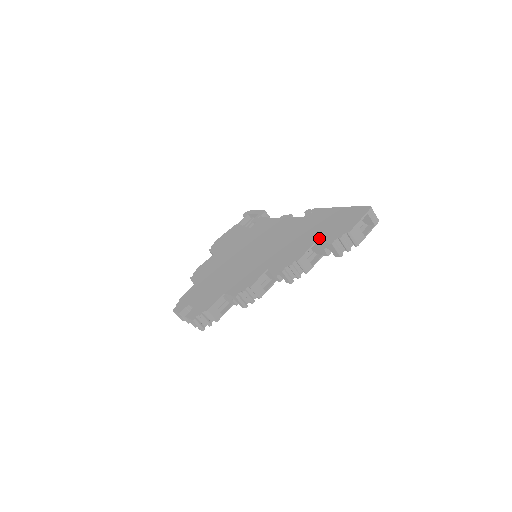
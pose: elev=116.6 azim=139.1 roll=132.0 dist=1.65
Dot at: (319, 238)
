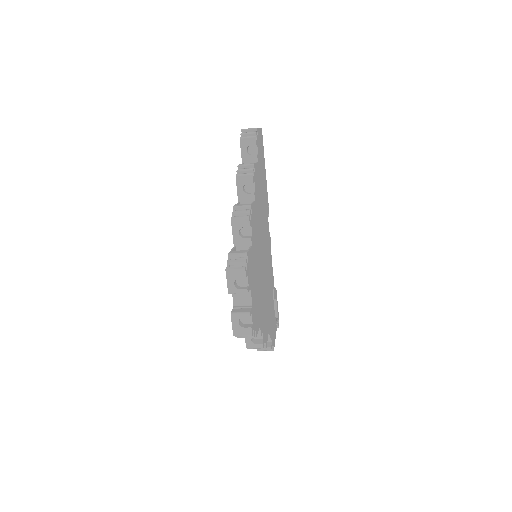
Dot at: (242, 162)
